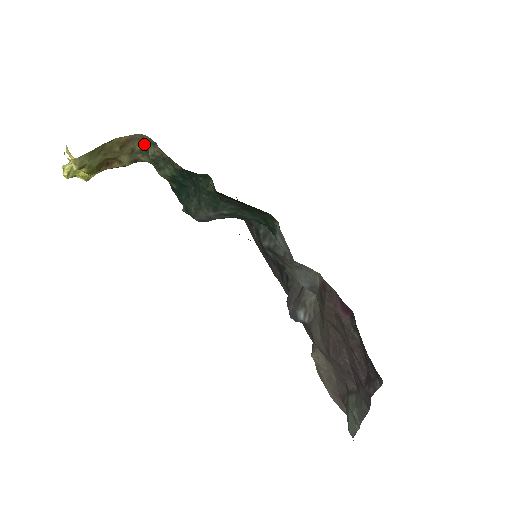
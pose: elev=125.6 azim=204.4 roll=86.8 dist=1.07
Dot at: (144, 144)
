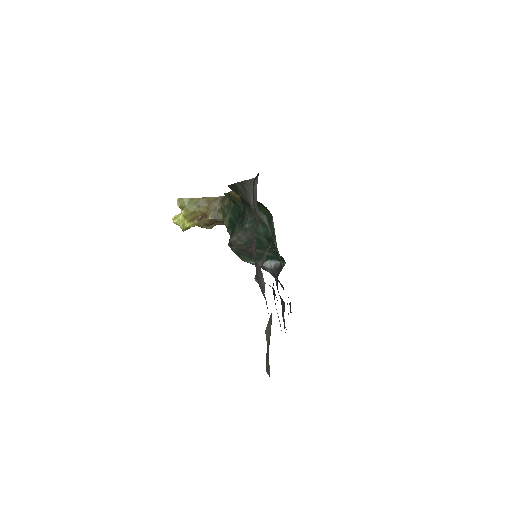
Dot at: occluded
